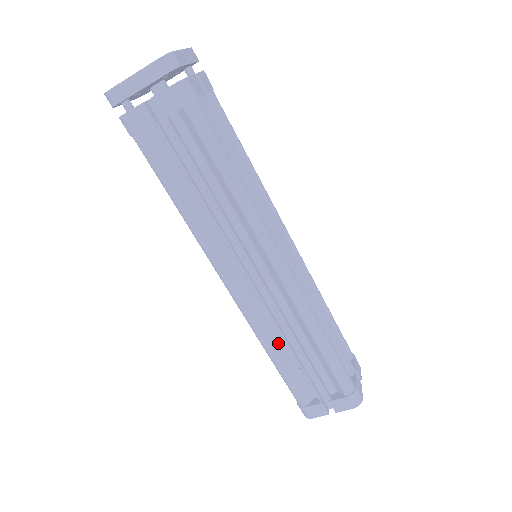
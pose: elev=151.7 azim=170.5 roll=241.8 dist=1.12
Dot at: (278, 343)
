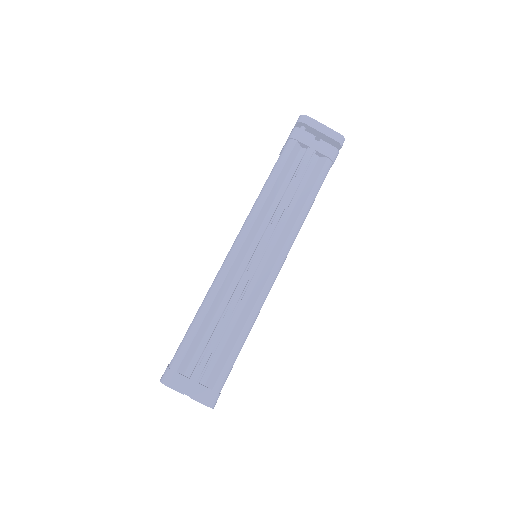
Dot at: (215, 310)
